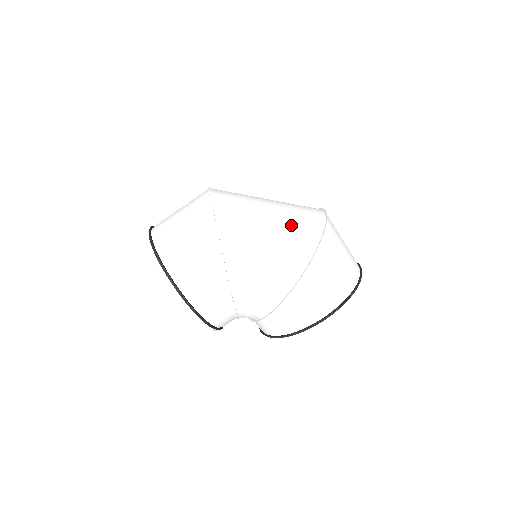
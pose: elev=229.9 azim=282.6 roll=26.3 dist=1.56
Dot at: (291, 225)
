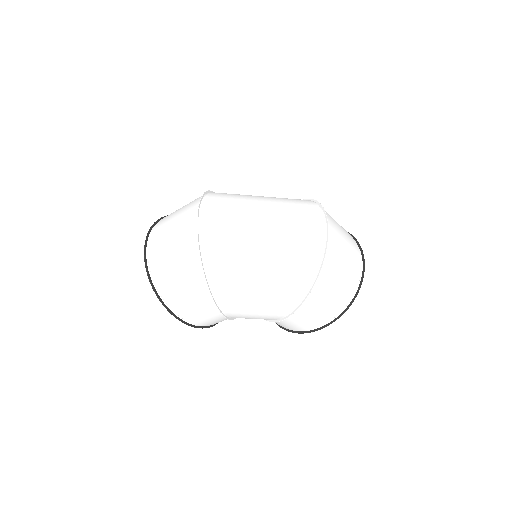
Dot at: (285, 267)
